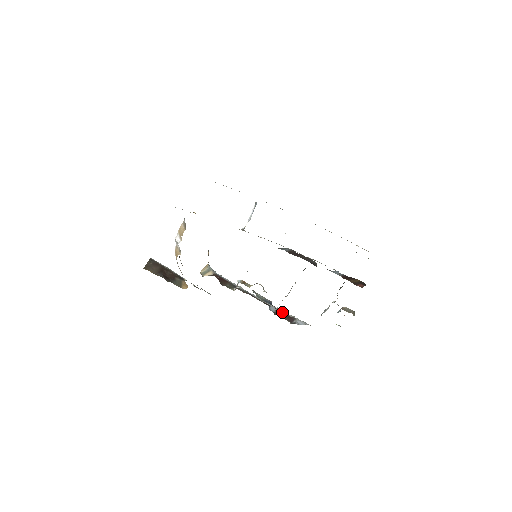
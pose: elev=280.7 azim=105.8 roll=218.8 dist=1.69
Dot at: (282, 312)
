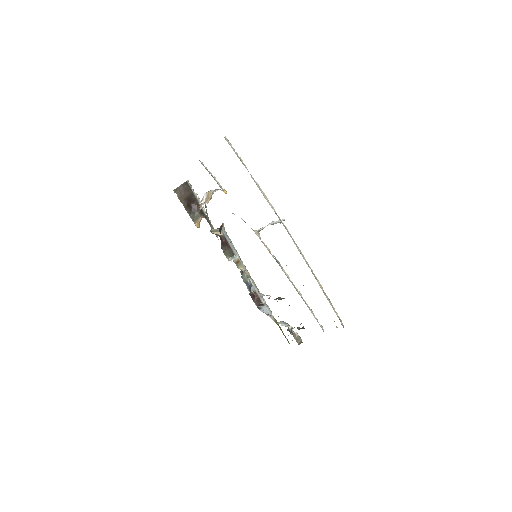
Dot at: (257, 294)
